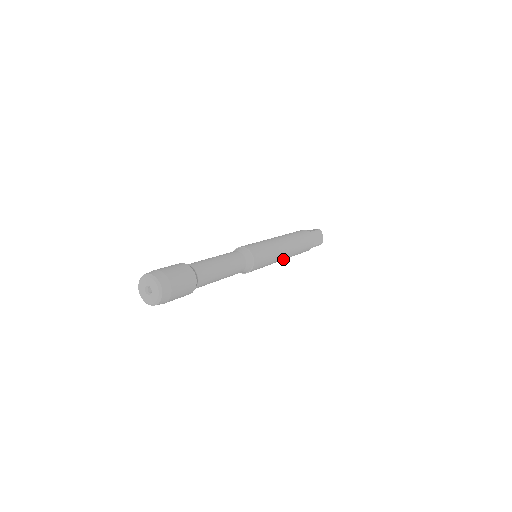
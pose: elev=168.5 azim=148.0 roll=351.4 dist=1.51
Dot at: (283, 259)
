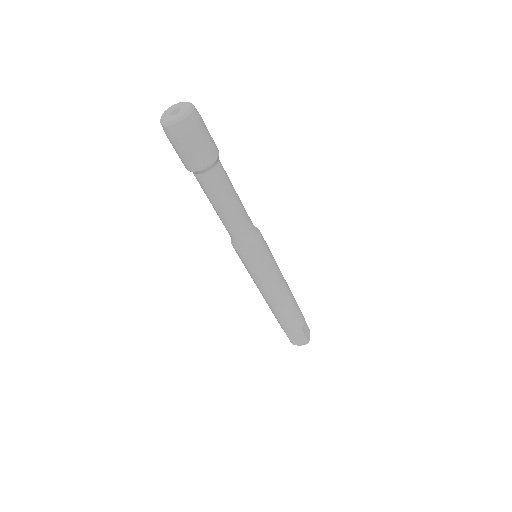
Dot at: (276, 294)
